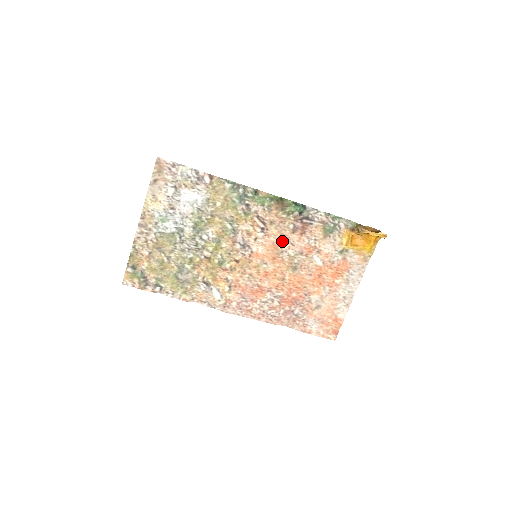
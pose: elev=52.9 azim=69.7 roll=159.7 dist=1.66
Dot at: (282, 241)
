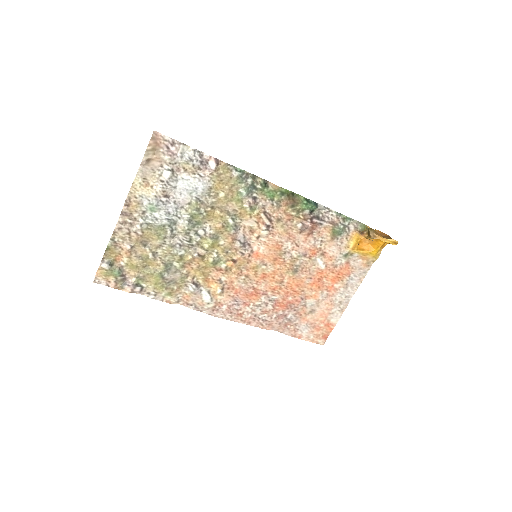
Dot at: (287, 241)
